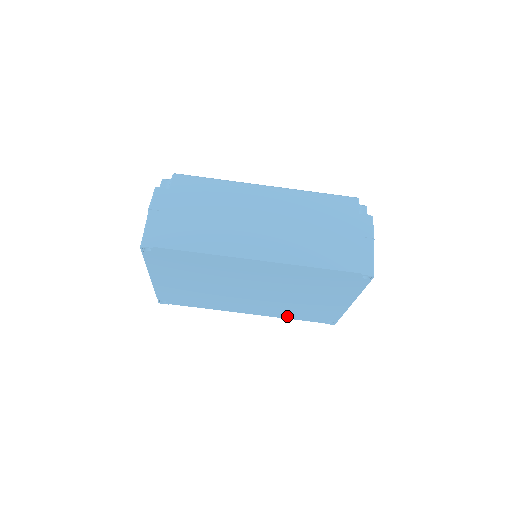
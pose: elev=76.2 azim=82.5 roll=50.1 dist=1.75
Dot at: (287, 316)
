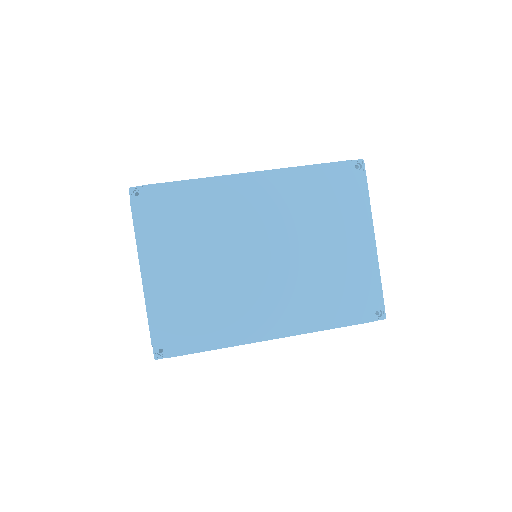
Dot at: (323, 321)
